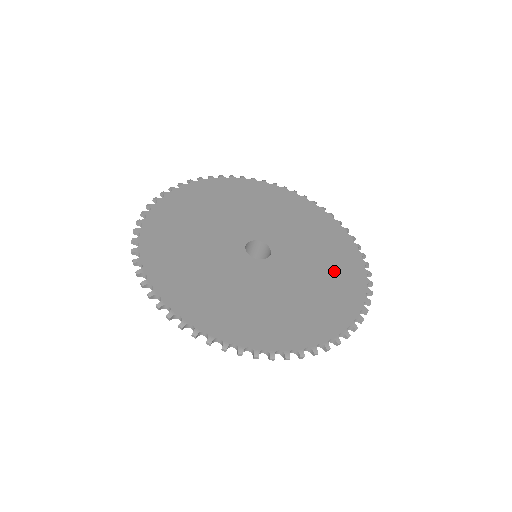
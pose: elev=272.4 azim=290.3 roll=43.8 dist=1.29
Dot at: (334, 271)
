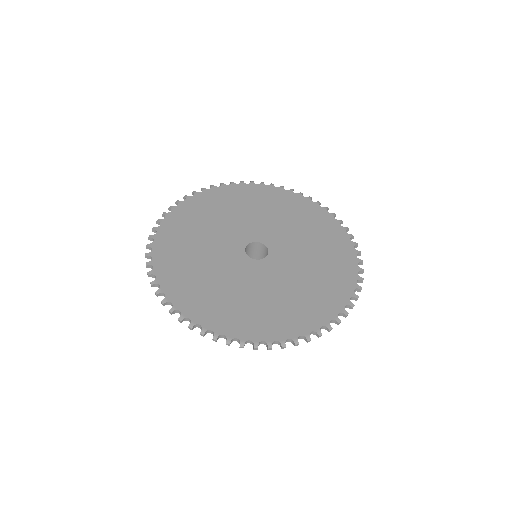
Dot at: (322, 280)
